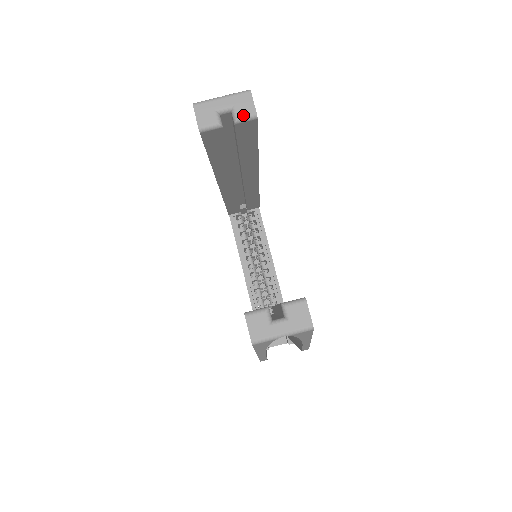
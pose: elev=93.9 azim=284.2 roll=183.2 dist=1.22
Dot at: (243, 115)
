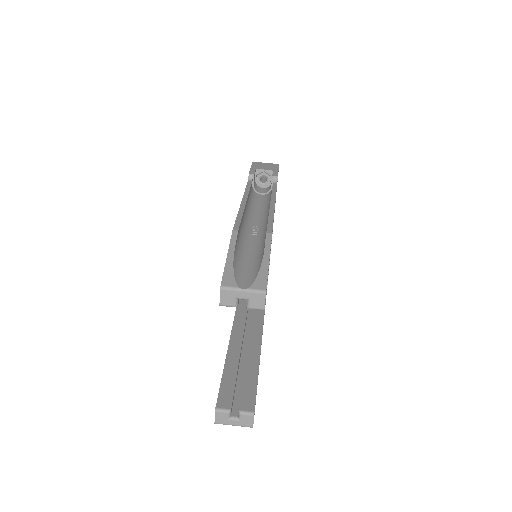
Dot at: (254, 307)
